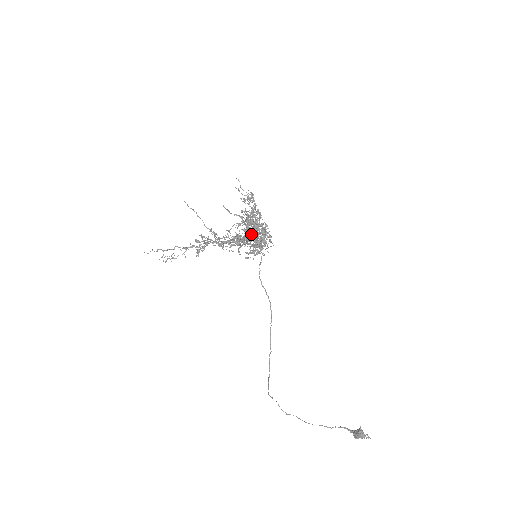
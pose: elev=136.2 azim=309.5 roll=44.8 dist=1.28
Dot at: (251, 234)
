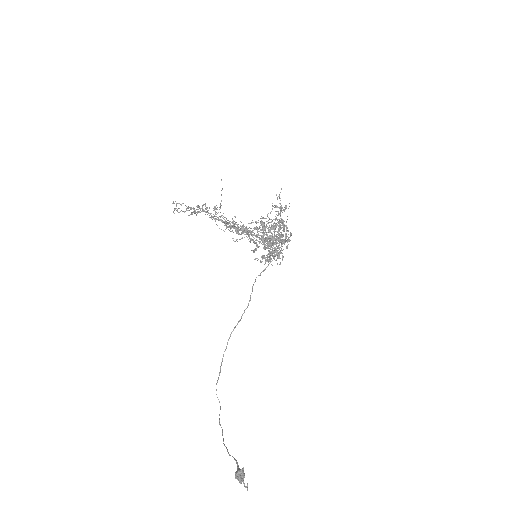
Dot at: occluded
